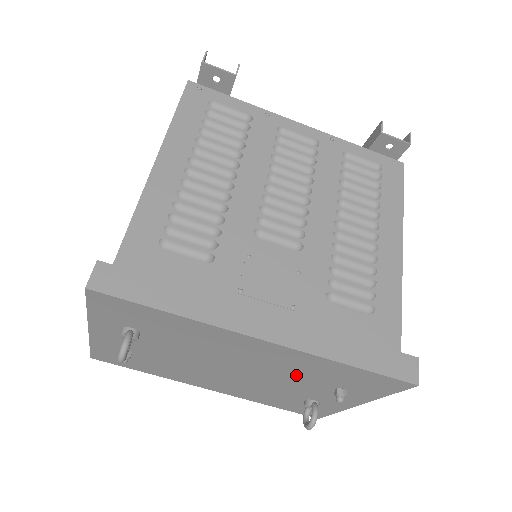
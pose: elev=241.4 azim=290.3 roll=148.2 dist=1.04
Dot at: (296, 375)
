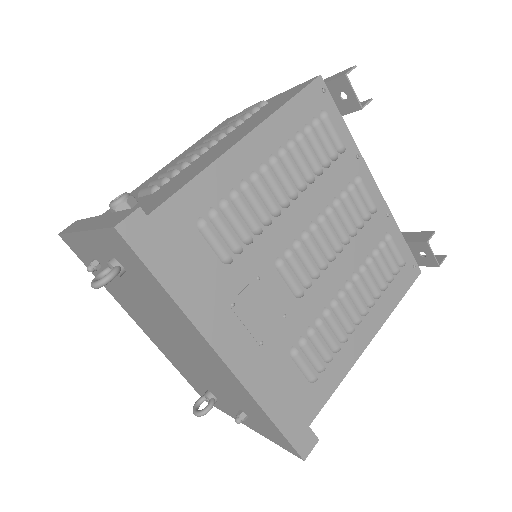
Dot at: (221, 384)
